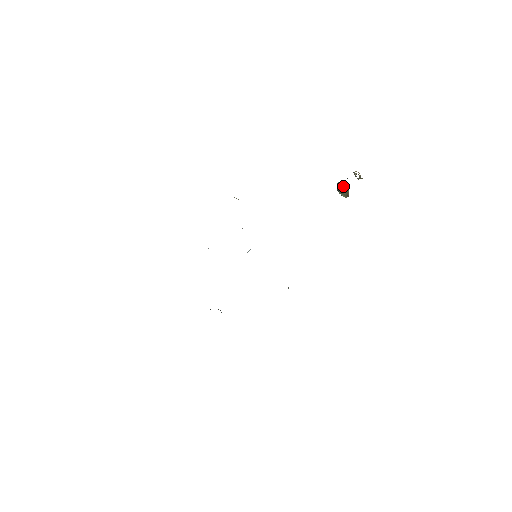
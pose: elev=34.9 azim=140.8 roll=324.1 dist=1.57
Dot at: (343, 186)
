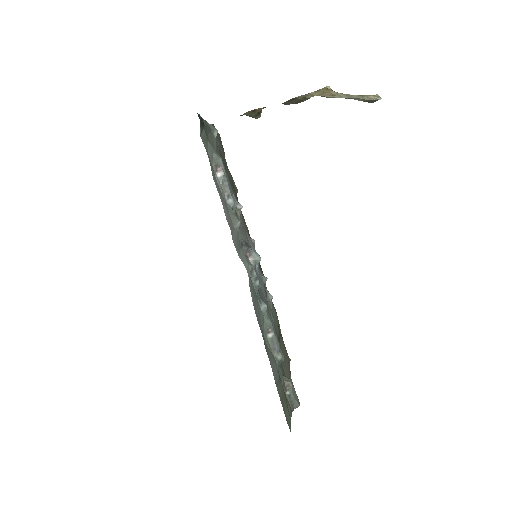
Dot at: occluded
